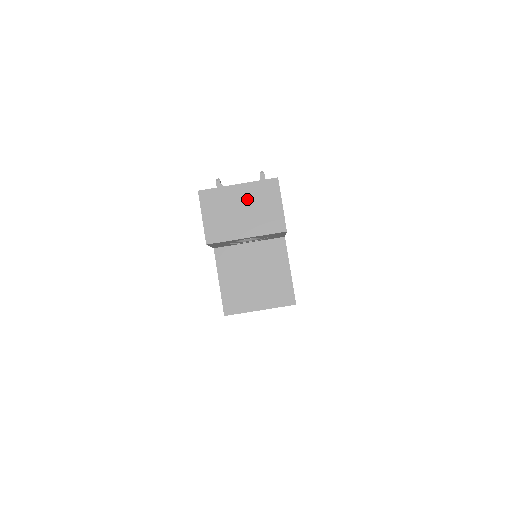
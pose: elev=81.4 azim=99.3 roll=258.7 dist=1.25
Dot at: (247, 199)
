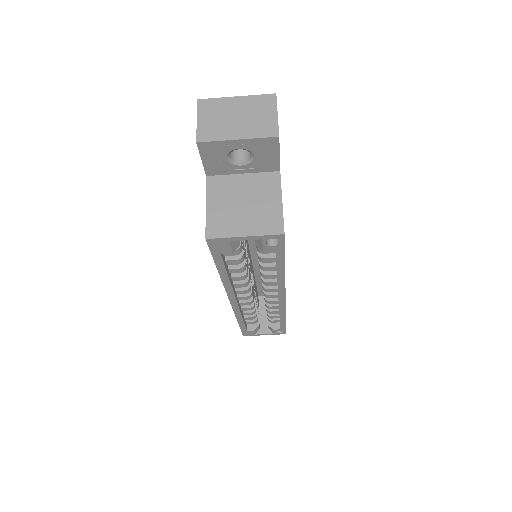
Dot at: (243, 108)
